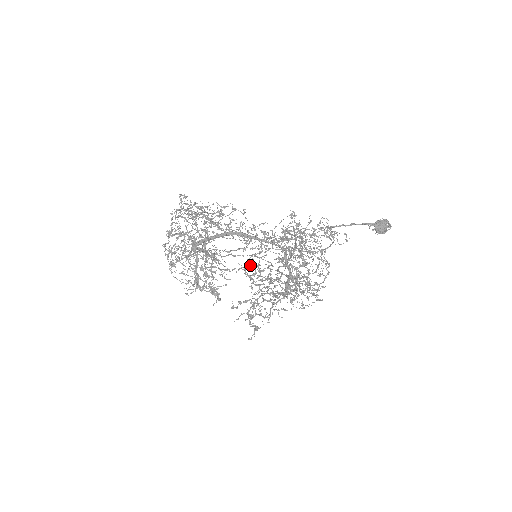
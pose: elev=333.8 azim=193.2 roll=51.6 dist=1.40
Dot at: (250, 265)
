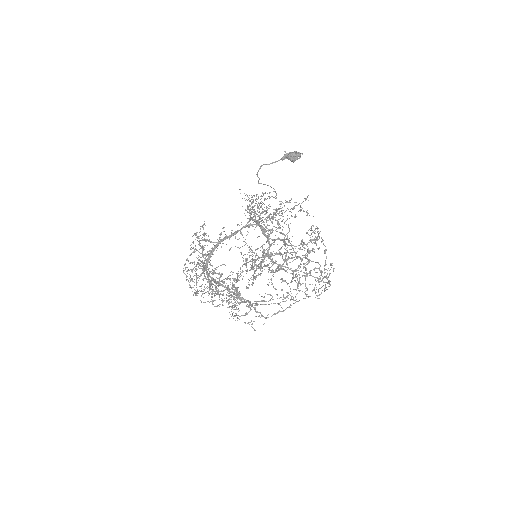
Dot at: (255, 264)
